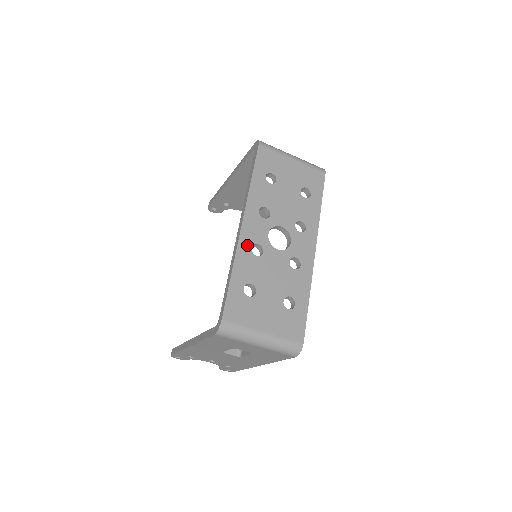
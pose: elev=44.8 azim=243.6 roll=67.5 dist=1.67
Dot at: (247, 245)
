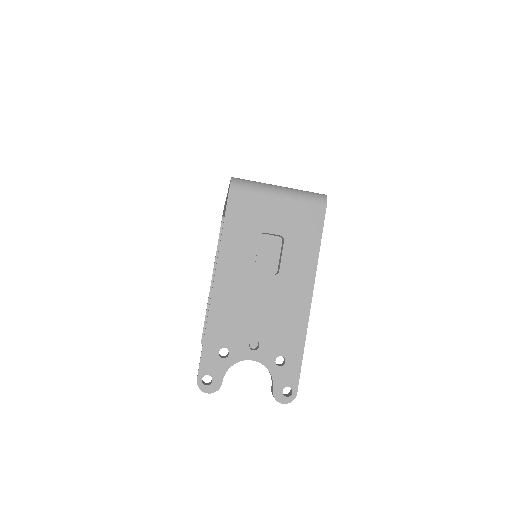
Dot at: occluded
